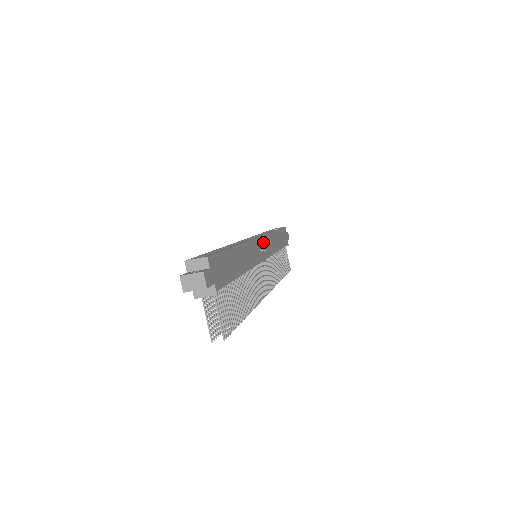
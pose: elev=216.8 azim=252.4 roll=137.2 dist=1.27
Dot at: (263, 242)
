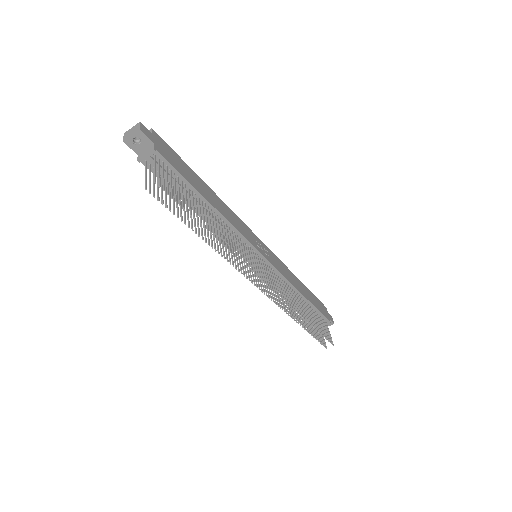
Dot at: (266, 249)
